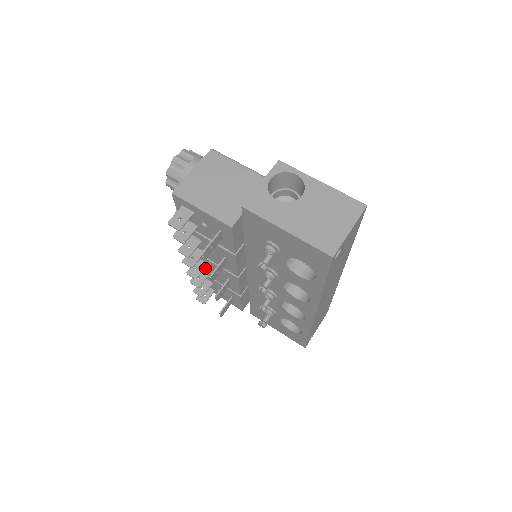
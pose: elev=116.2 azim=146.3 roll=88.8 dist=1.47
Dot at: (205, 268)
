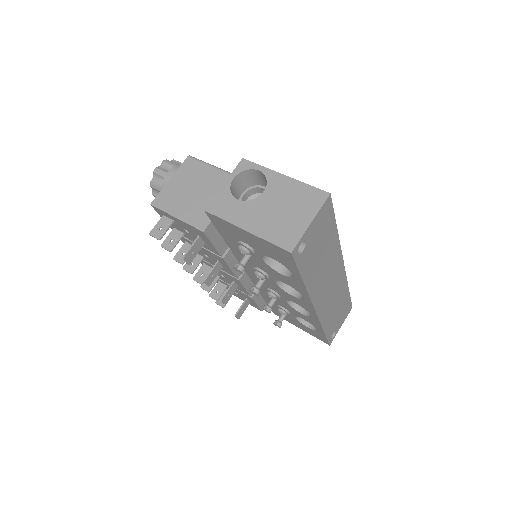
Dot at: occluded
